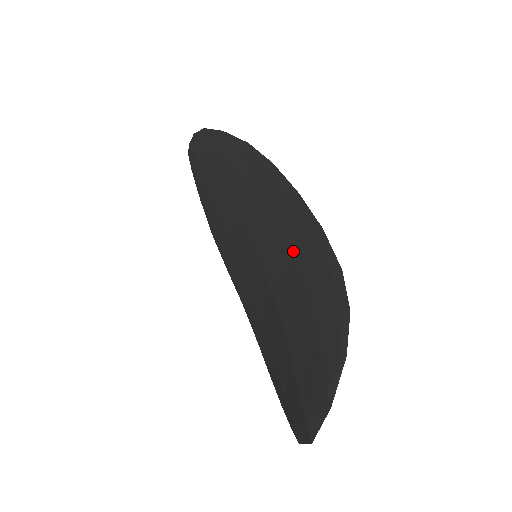
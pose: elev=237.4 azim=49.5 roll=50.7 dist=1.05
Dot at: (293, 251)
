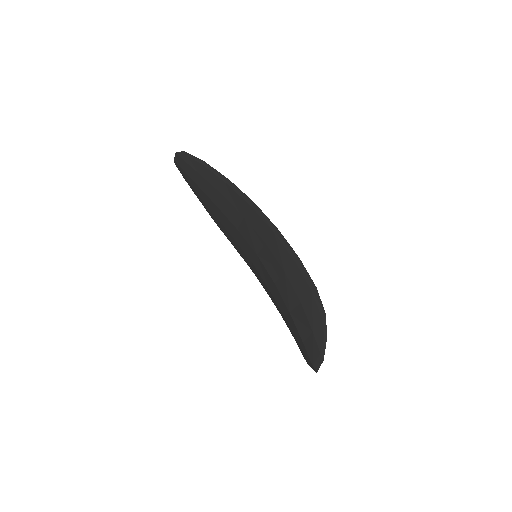
Dot at: (283, 266)
